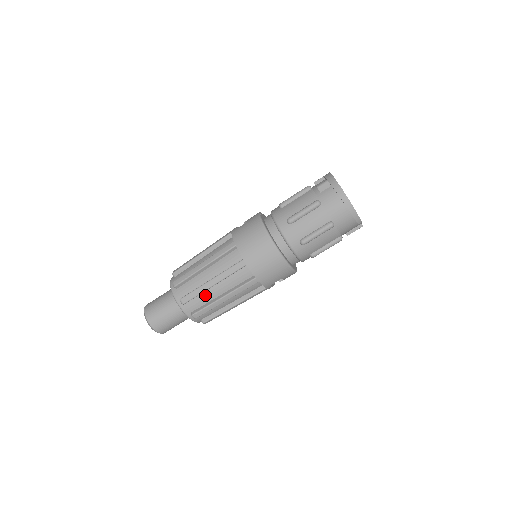
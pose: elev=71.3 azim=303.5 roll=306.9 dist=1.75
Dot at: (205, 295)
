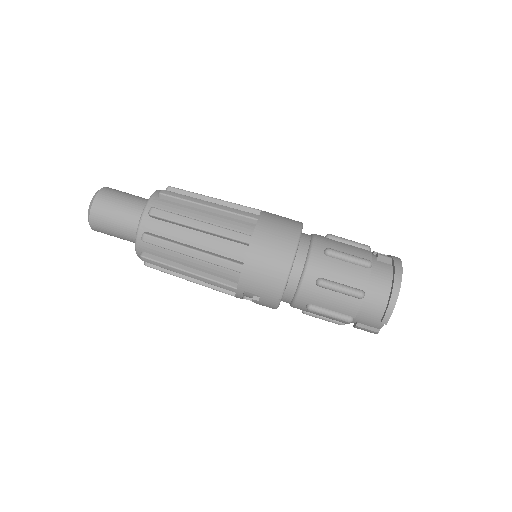
Dot at: (178, 230)
